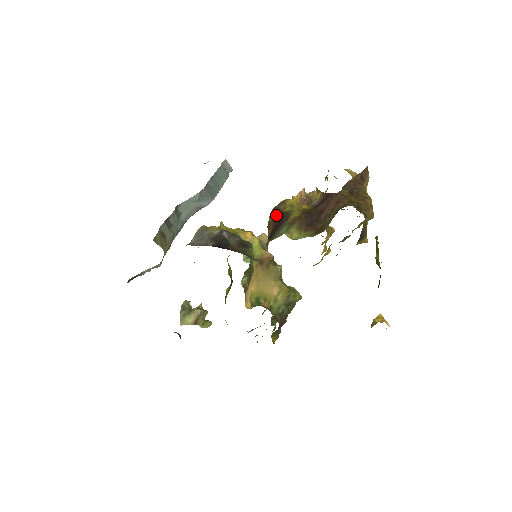
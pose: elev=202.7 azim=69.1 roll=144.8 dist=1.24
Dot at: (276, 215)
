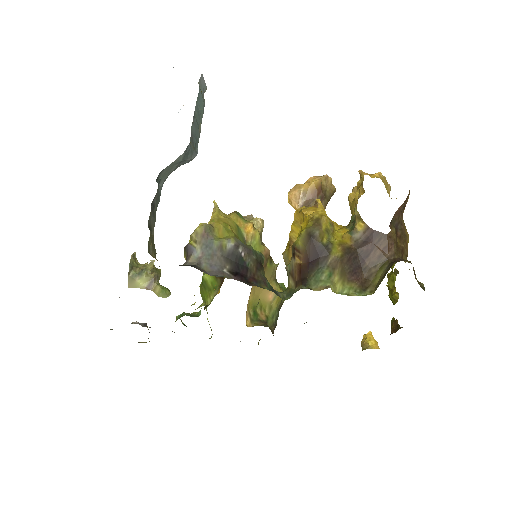
Dot at: (311, 245)
